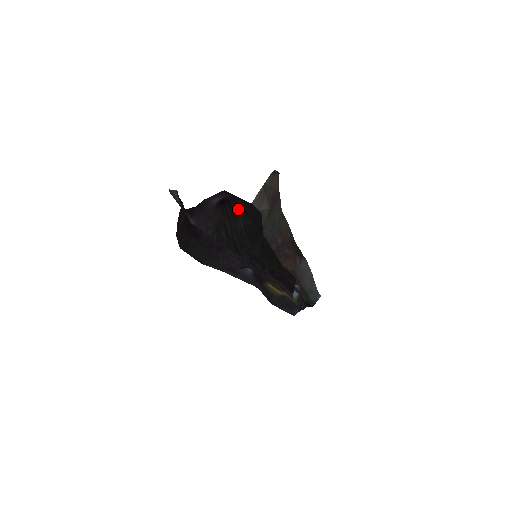
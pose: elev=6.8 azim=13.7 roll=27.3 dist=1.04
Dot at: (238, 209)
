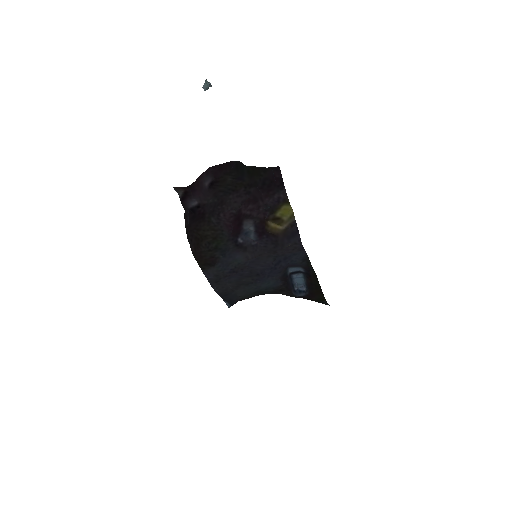
Dot at: (224, 177)
